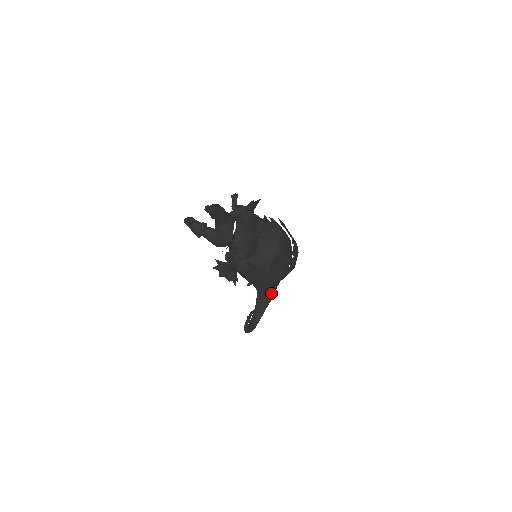
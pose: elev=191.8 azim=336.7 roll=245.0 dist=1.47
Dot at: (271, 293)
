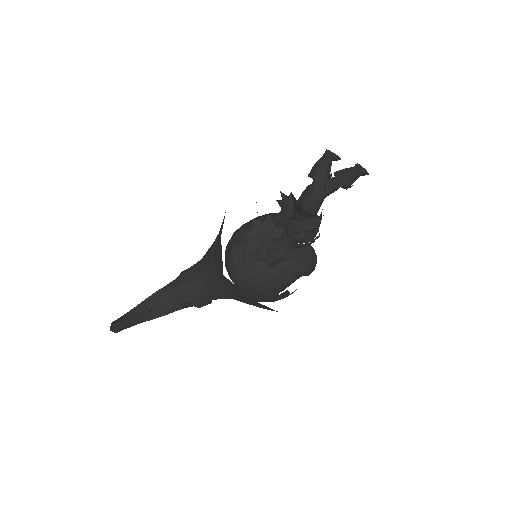
Dot at: (167, 310)
